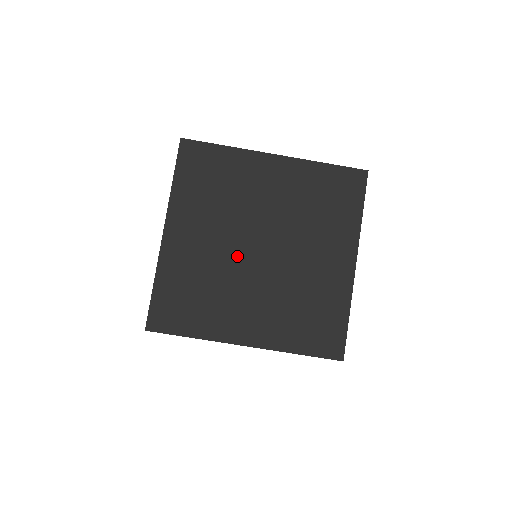
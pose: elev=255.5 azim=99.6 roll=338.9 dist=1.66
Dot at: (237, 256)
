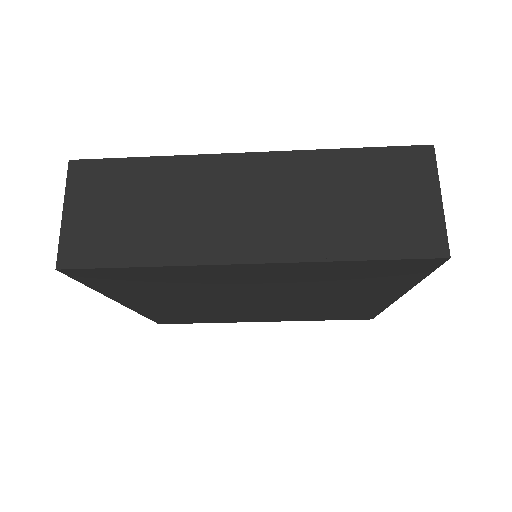
Dot at: (230, 305)
